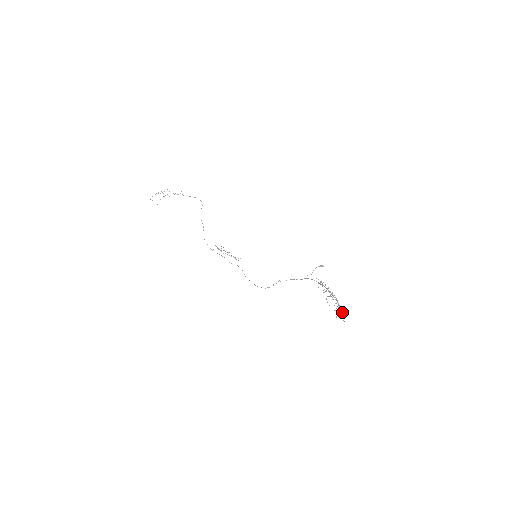
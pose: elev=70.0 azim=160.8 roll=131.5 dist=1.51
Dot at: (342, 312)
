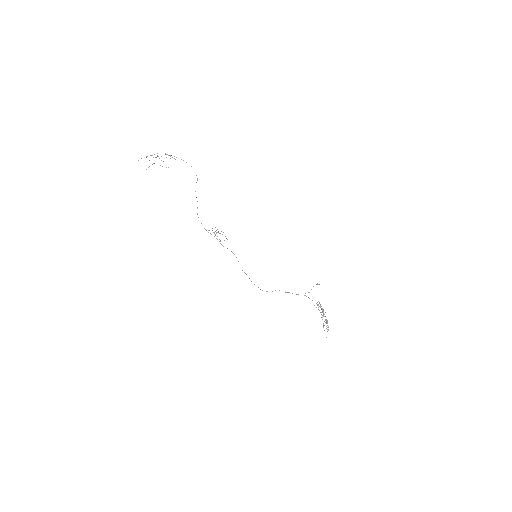
Dot at: occluded
